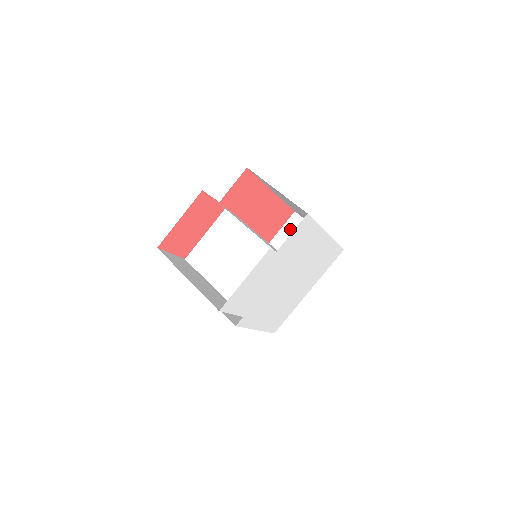
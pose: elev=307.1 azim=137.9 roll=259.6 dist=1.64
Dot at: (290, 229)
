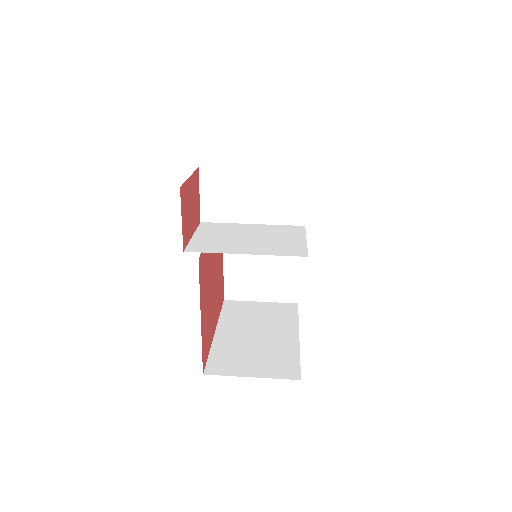
Dot at: (231, 310)
